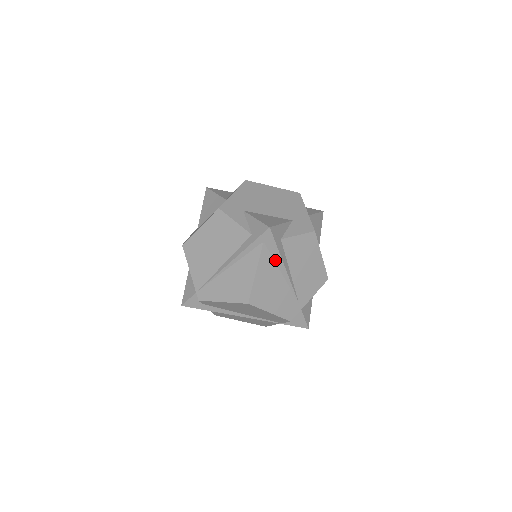
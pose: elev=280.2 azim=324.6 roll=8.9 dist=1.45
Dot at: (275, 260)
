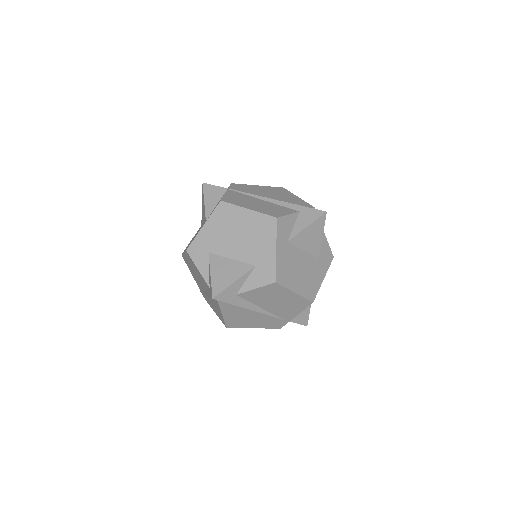
Dot at: (238, 306)
